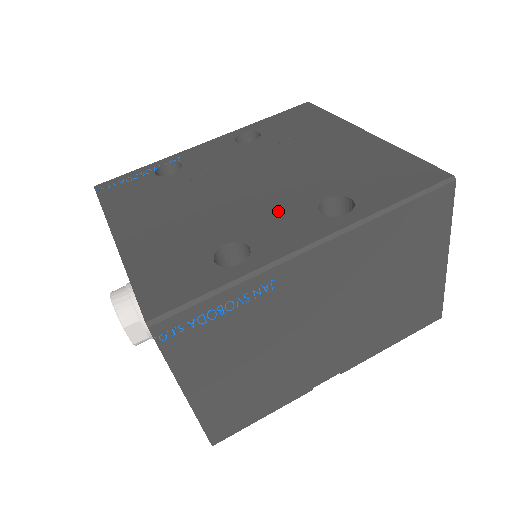
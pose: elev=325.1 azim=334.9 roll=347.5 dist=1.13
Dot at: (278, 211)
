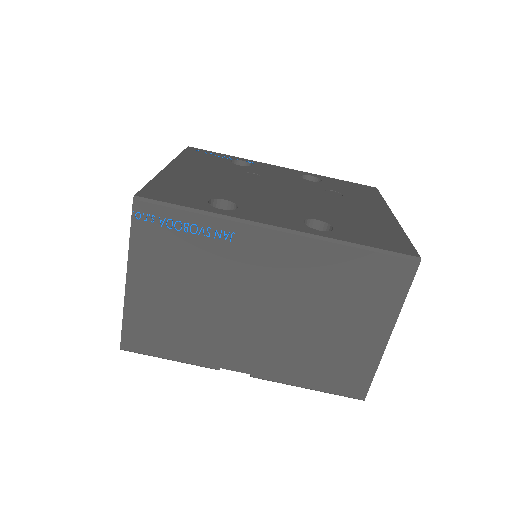
Dot at: (279, 207)
